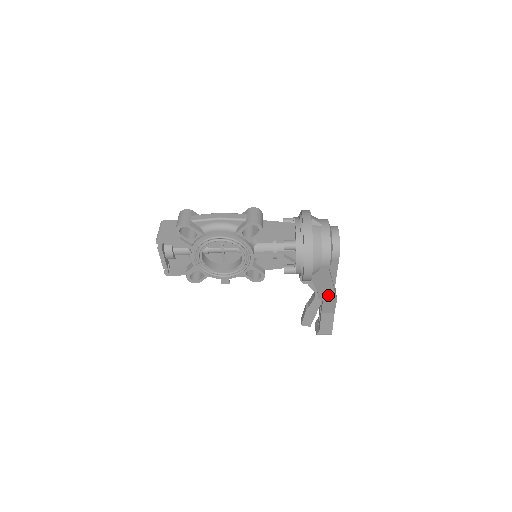
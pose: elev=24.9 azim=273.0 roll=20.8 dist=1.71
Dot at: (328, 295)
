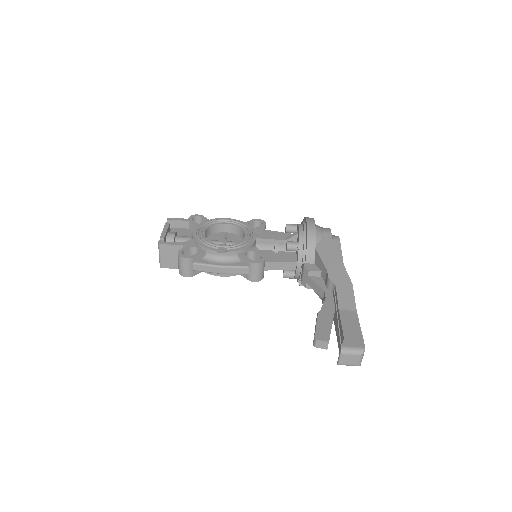
Dot at: (340, 276)
